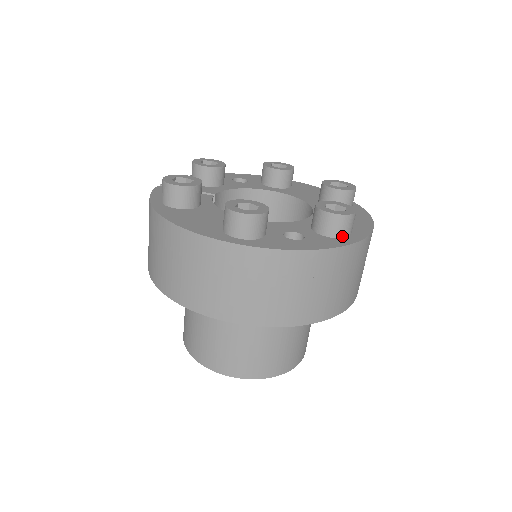
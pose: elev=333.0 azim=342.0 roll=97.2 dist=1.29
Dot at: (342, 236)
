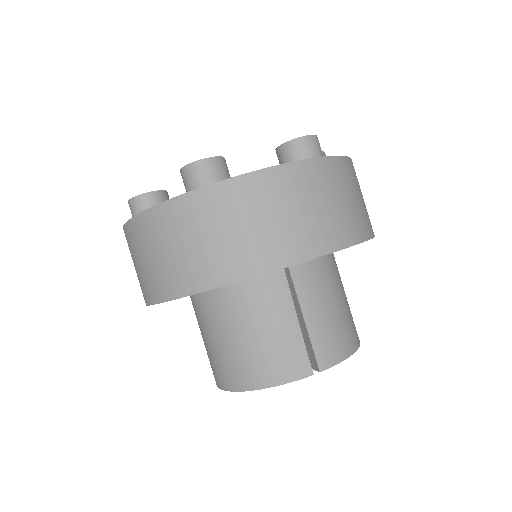
Dot at: occluded
